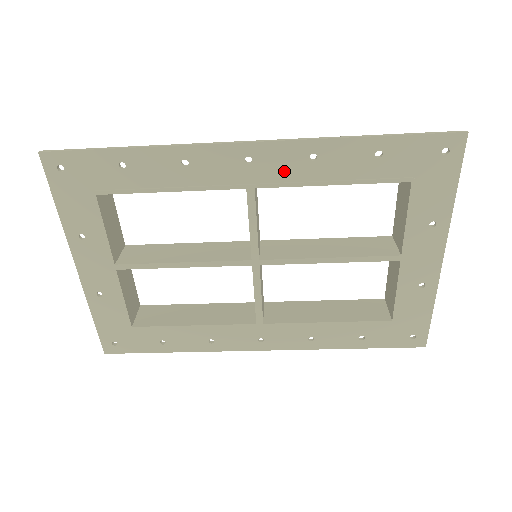
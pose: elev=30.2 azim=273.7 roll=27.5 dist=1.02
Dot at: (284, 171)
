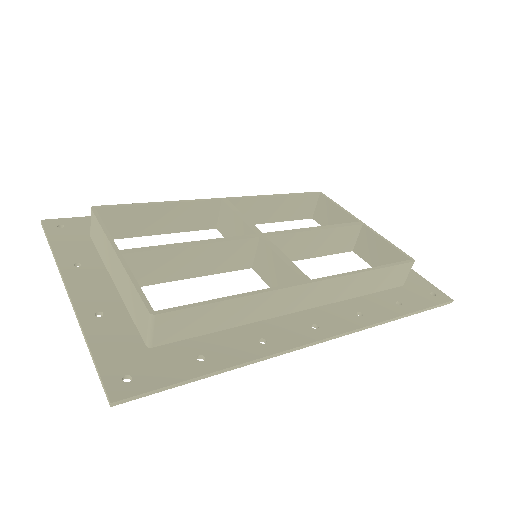
Dot at: (332, 315)
